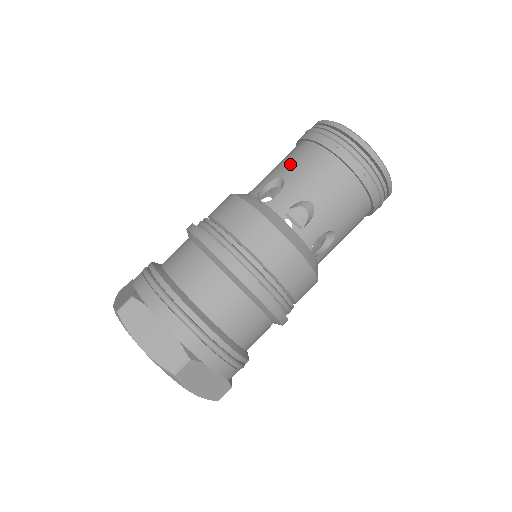
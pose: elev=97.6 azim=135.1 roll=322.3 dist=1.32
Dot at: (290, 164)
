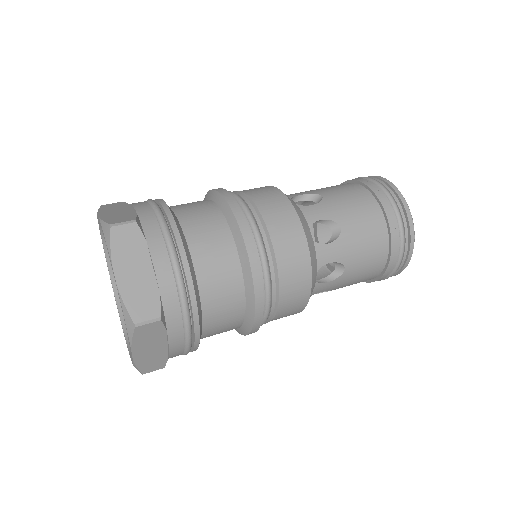
Dot at: occluded
